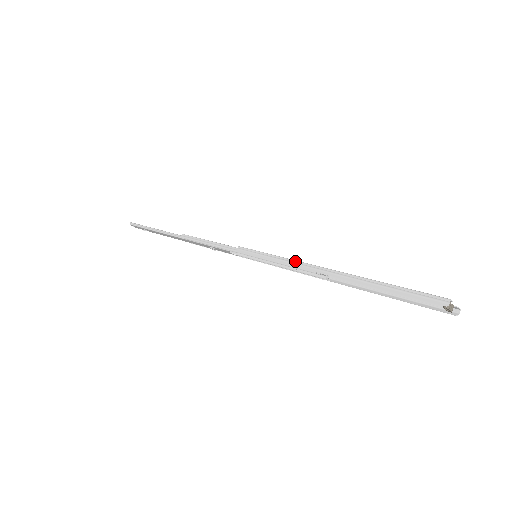
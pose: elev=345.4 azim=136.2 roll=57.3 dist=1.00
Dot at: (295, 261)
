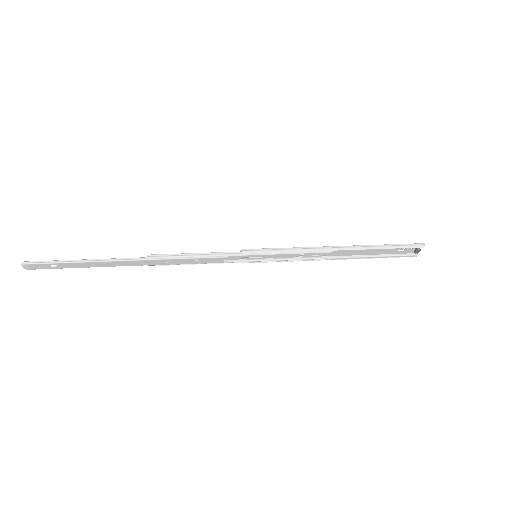
Dot at: (310, 247)
